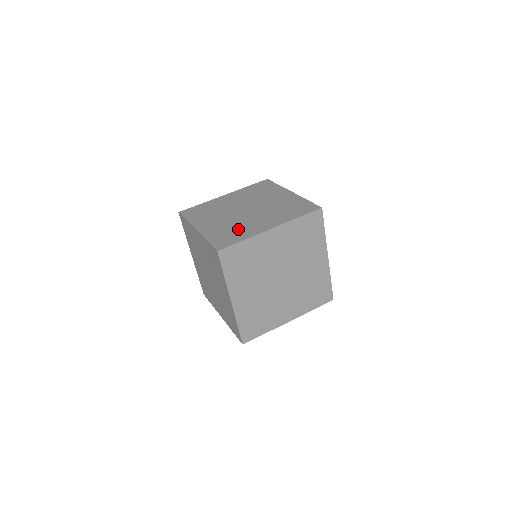
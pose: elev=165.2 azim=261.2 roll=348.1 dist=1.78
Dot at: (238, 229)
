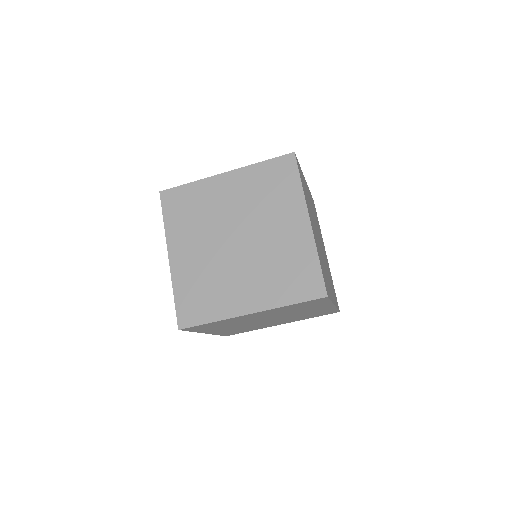
Dot at: occluded
